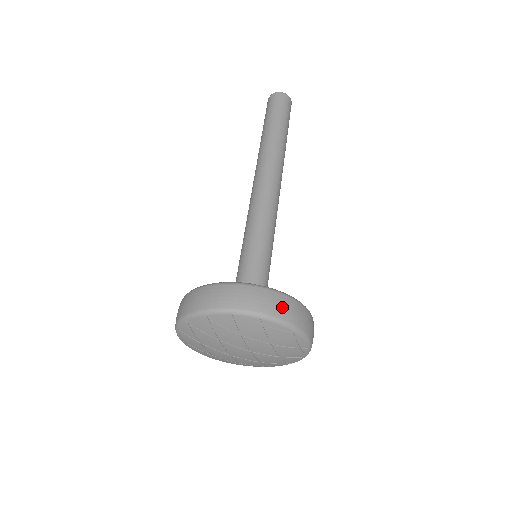
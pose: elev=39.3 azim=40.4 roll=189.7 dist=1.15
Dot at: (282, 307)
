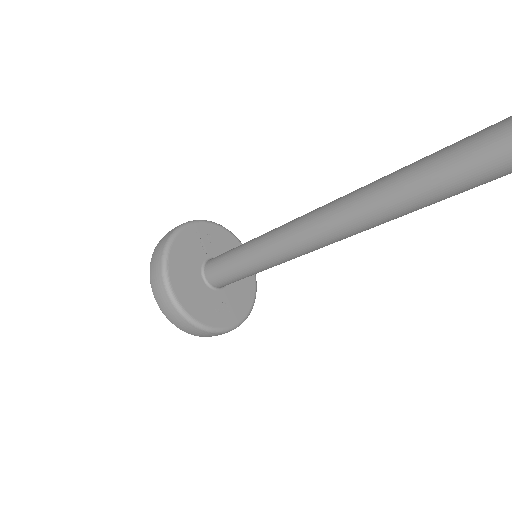
Dot at: occluded
